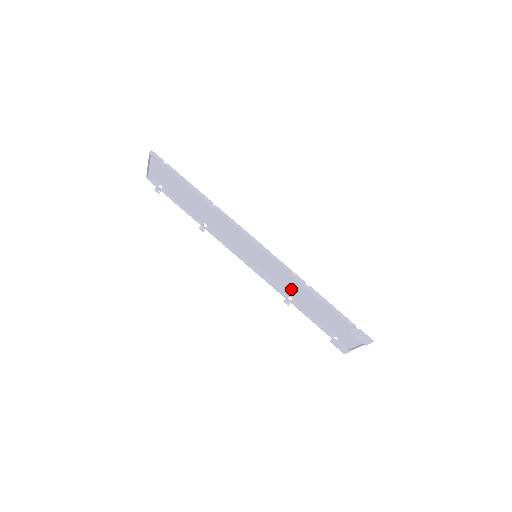
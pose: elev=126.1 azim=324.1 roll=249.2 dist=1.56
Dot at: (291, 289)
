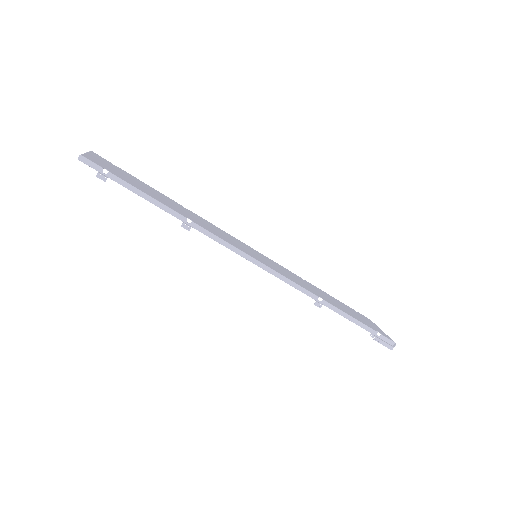
Dot at: occluded
